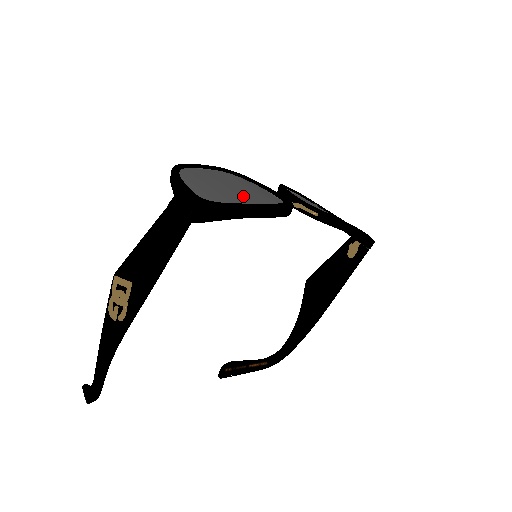
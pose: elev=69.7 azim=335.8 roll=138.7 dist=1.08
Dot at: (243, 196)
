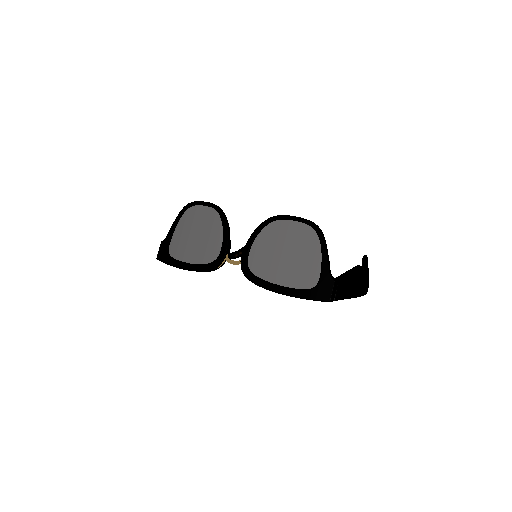
Dot at: (193, 249)
